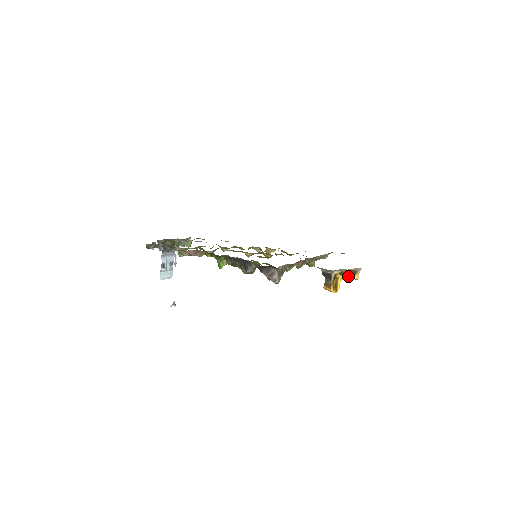
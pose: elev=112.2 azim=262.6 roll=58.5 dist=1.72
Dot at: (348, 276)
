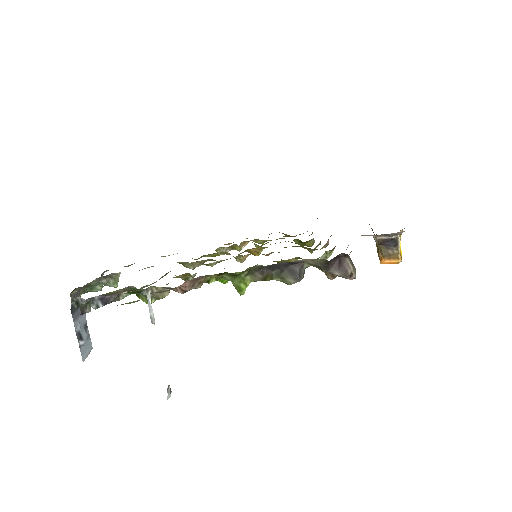
Dot at: occluded
